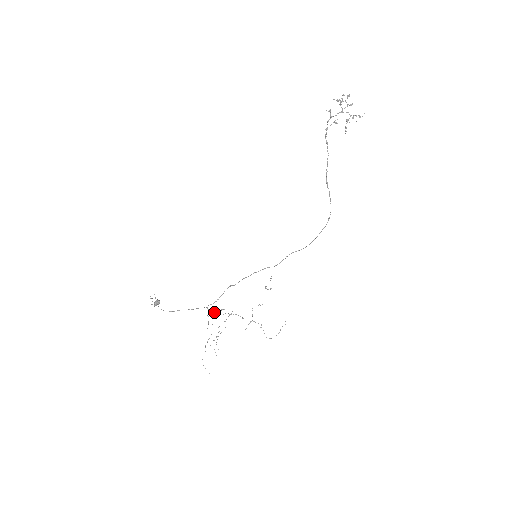
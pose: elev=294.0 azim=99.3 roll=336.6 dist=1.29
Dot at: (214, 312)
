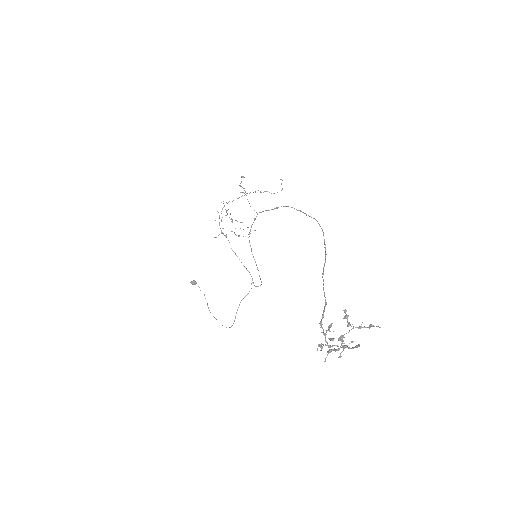
Dot at: (226, 237)
